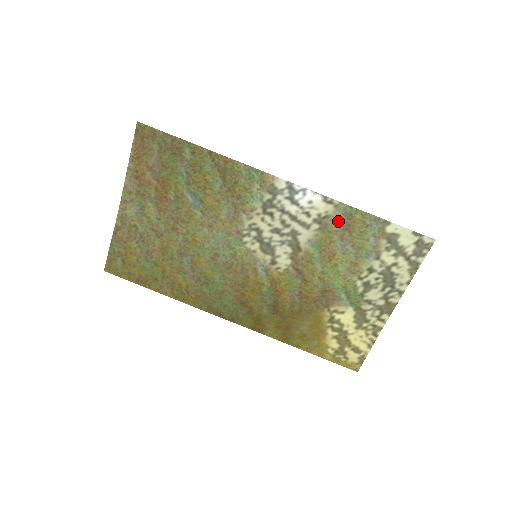
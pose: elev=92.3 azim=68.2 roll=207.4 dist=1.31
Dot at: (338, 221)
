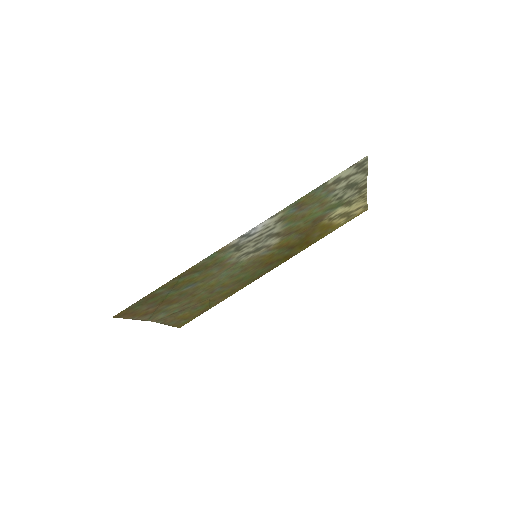
Dot at: (291, 211)
